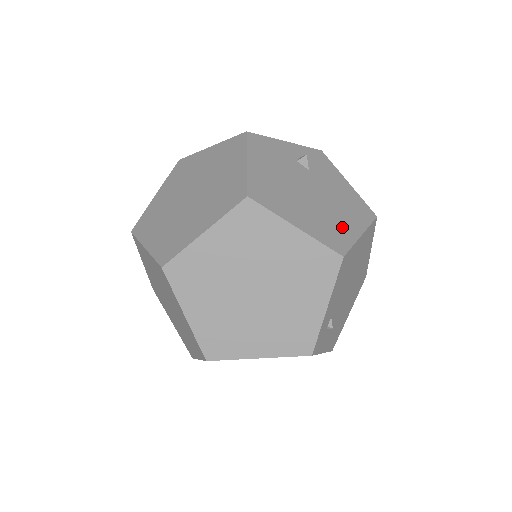
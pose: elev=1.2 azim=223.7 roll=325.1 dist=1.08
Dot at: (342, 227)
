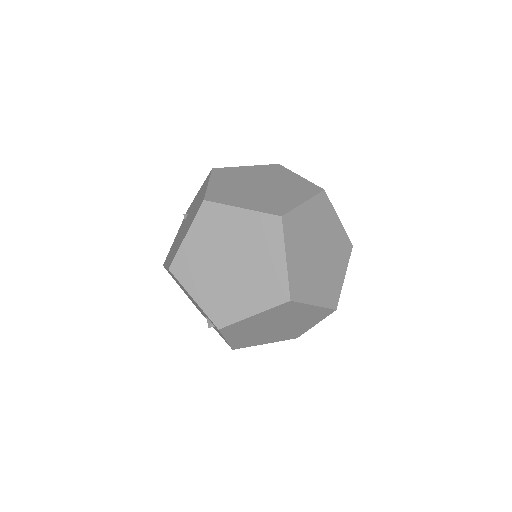
Dot at: occluded
